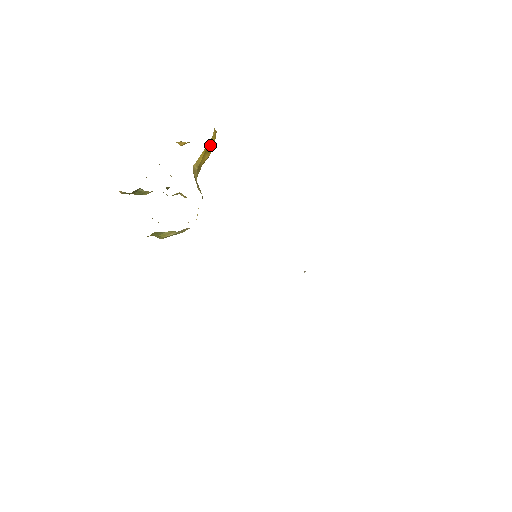
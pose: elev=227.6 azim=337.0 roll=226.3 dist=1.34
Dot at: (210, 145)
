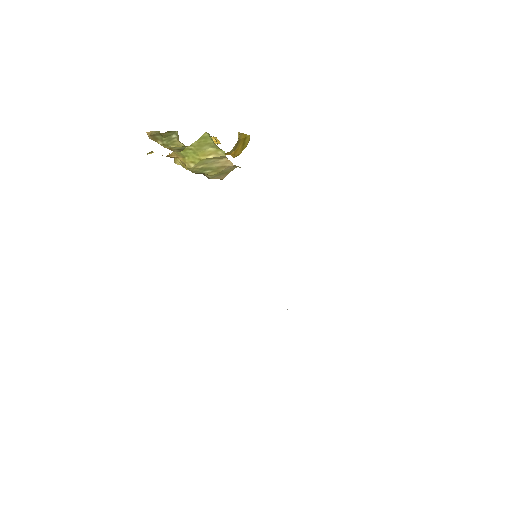
Dot at: (245, 142)
